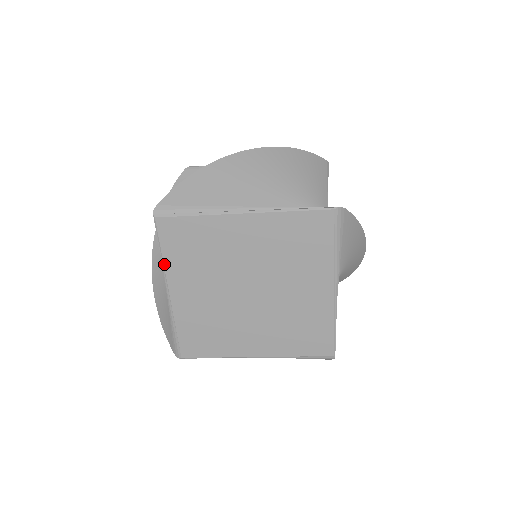
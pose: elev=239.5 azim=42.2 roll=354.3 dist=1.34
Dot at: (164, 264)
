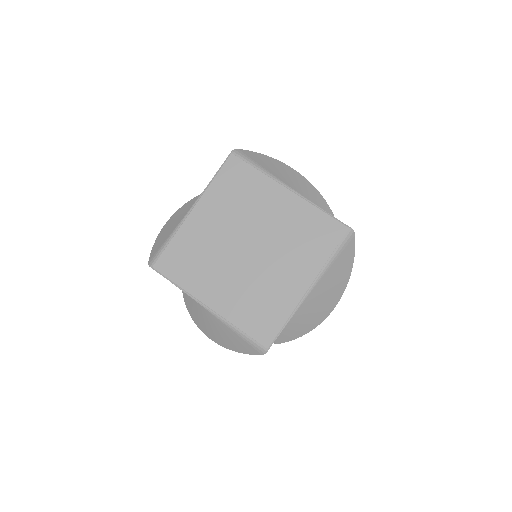
Dot at: (208, 187)
